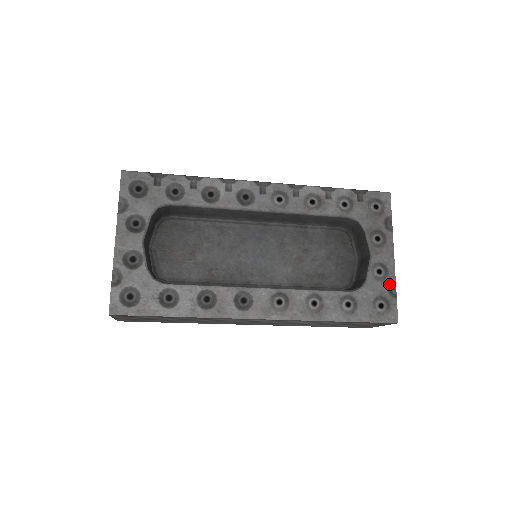
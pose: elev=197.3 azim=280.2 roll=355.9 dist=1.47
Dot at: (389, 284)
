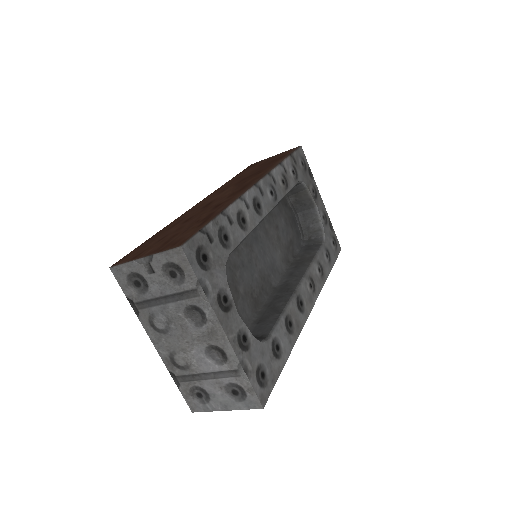
Dot at: (329, 224)
